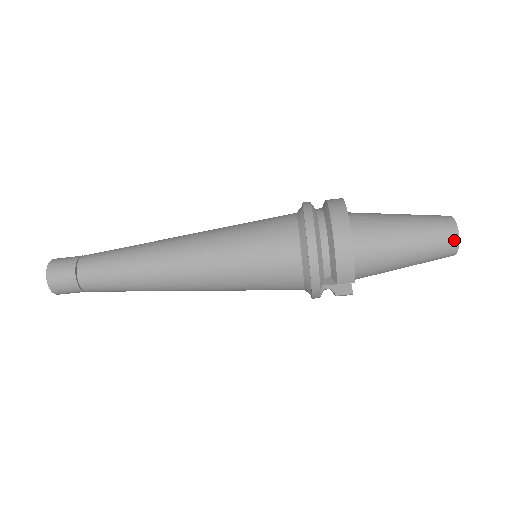
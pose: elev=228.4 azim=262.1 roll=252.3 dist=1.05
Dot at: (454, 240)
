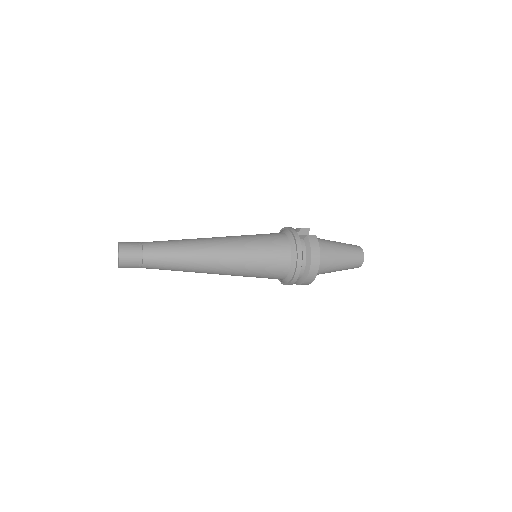
Dot at: occluded
